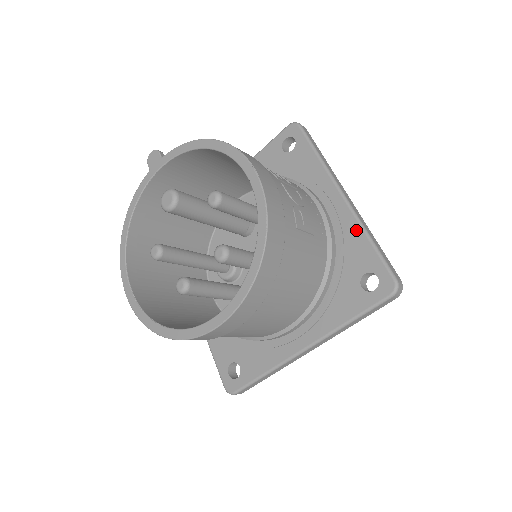
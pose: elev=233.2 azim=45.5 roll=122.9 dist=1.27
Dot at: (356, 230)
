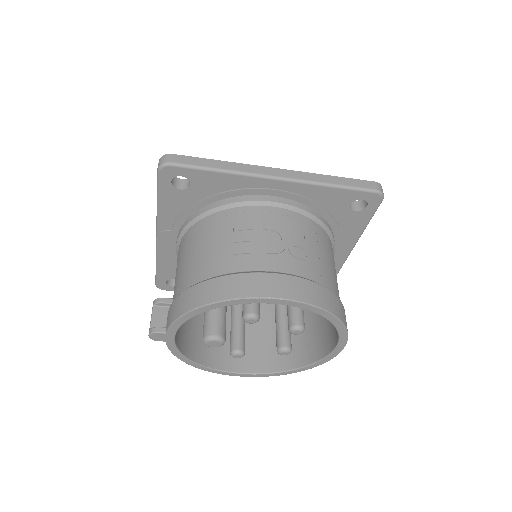
Dot at: (316, 190)
